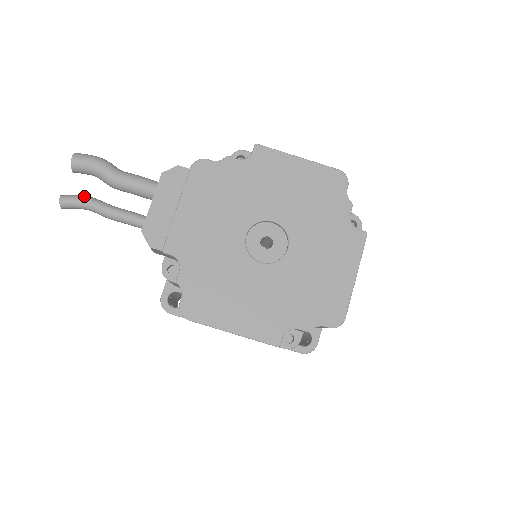
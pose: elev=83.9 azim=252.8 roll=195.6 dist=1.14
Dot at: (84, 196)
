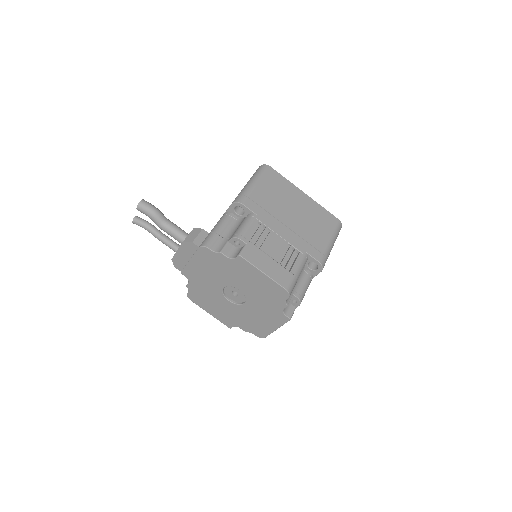
Dot at: (145, 225)
